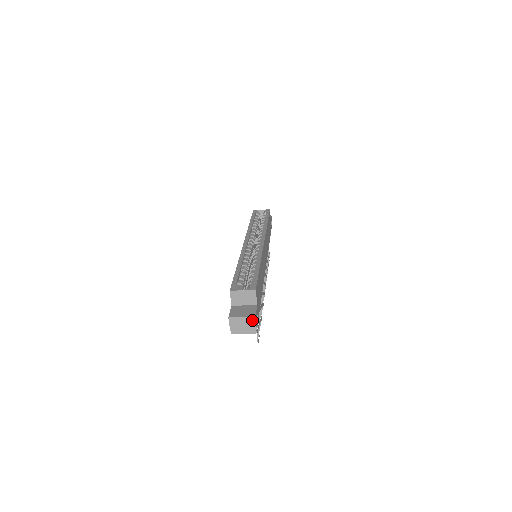
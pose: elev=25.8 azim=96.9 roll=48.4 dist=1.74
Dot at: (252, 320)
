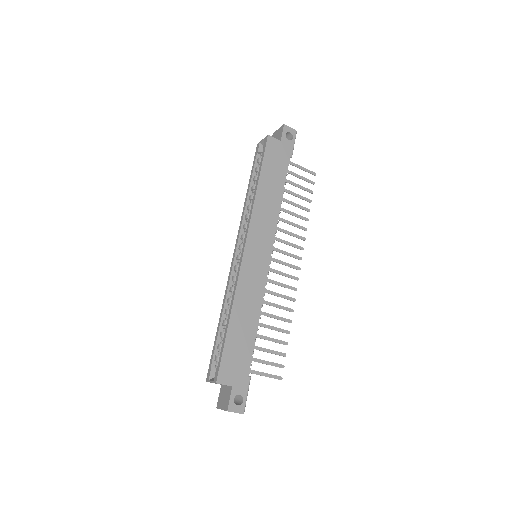
Dot at: (229, 411)
